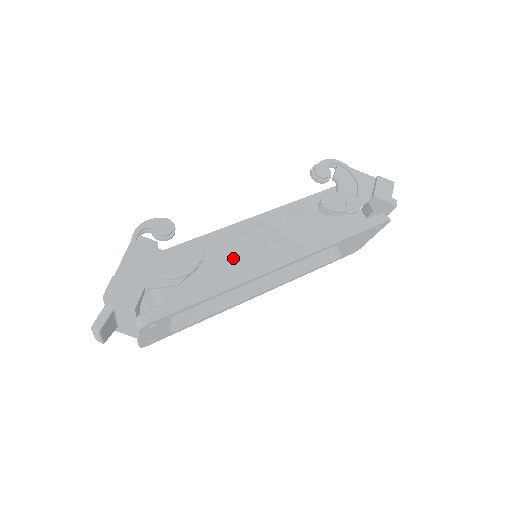
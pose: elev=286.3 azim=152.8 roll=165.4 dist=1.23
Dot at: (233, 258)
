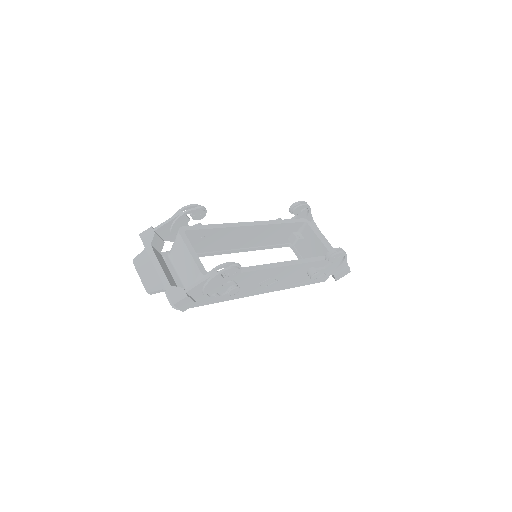
Dot at: (247, 285)
